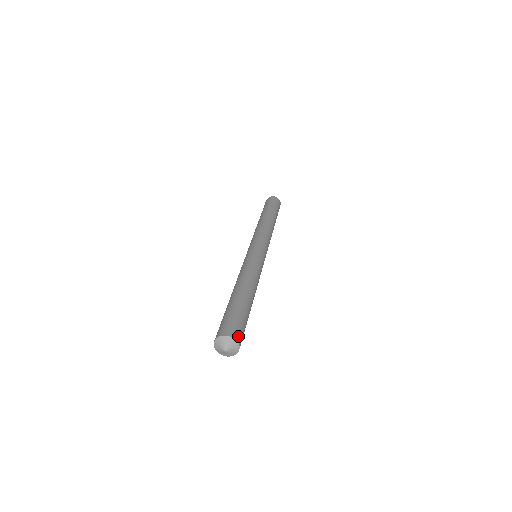
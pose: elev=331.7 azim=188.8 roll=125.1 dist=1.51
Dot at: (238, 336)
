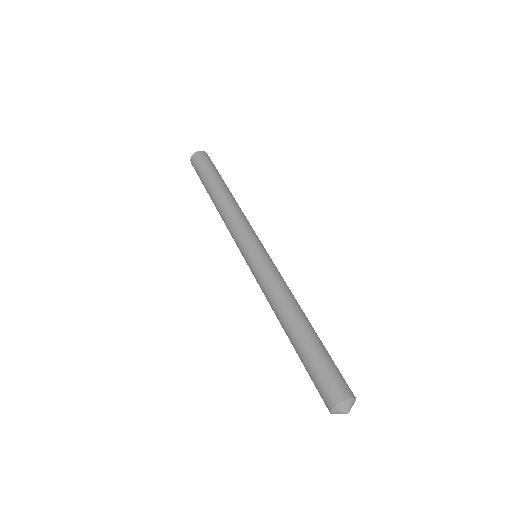
Dot at: (347, 390)
